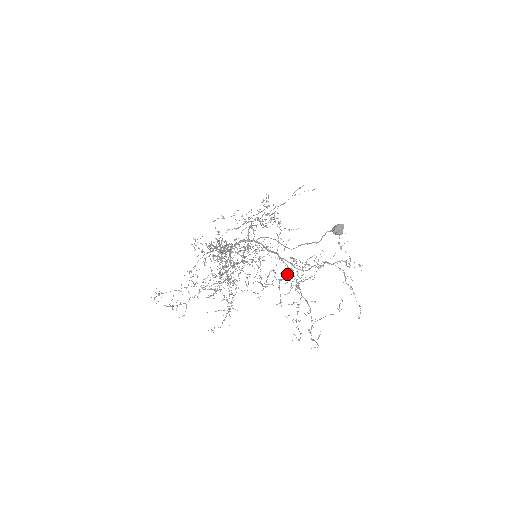
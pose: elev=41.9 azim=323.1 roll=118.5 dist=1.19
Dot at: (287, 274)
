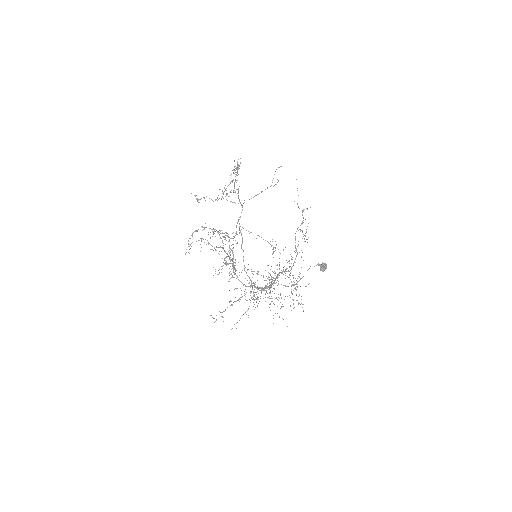
Dot at: occluded
